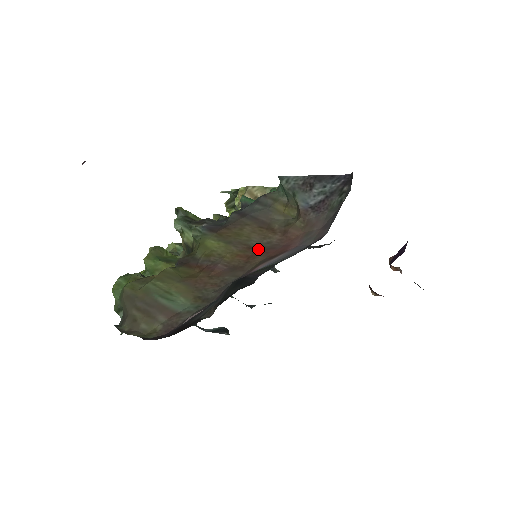
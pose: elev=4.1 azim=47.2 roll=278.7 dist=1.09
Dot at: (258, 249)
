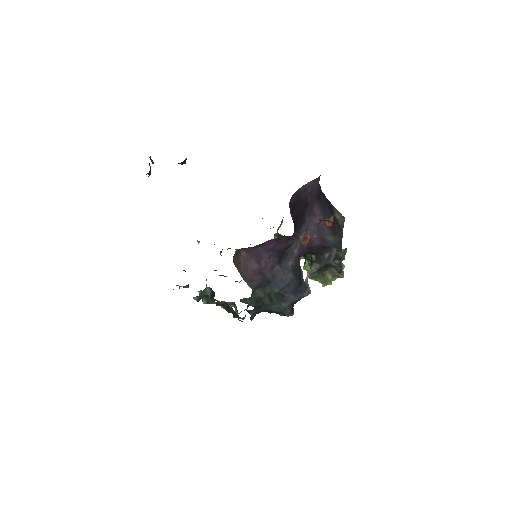
Dot at: occluded
